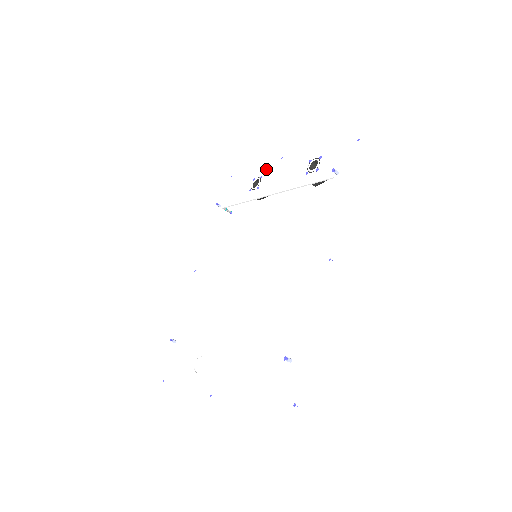
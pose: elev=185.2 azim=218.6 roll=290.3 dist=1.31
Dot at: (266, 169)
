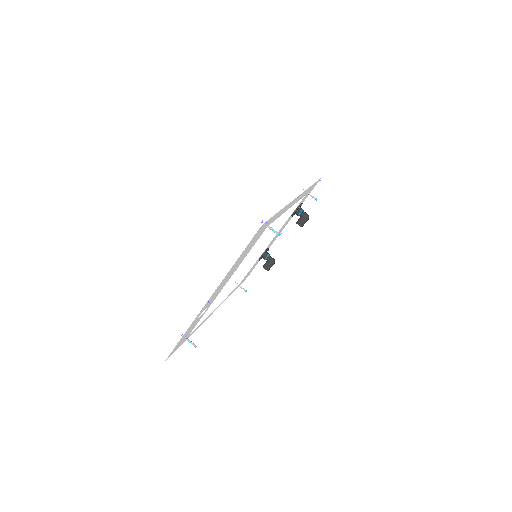
Dot at: occluded
